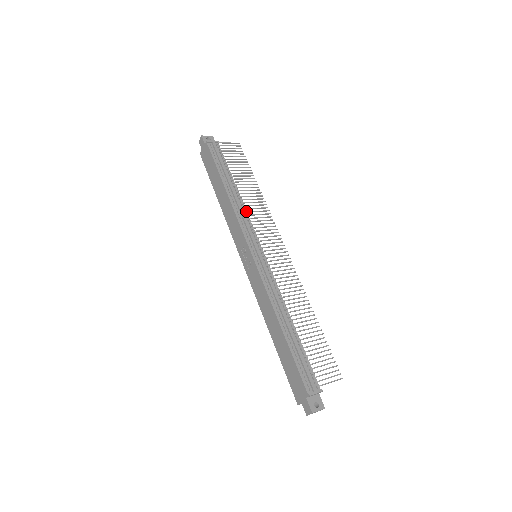
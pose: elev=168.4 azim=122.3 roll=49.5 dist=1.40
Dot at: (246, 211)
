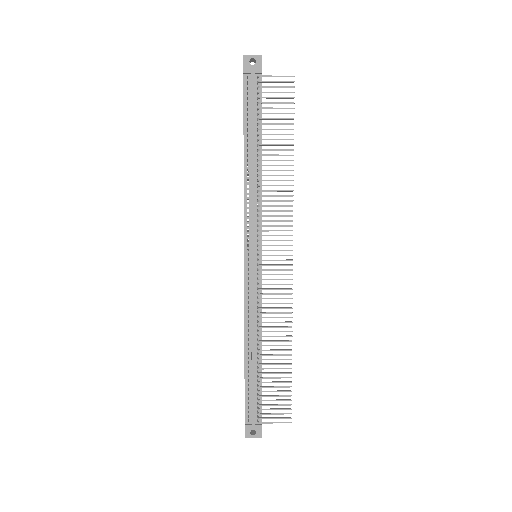
Dot at: (261, 196)
